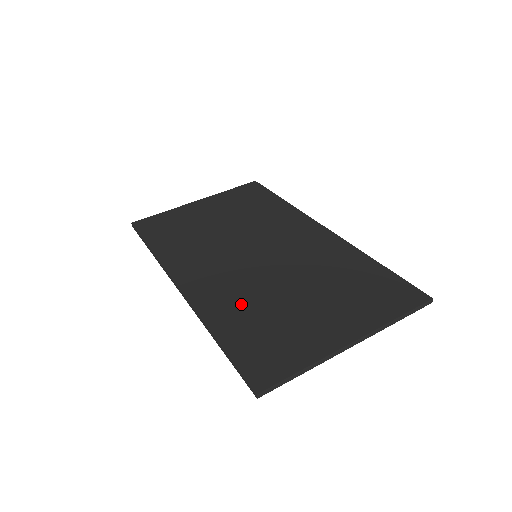
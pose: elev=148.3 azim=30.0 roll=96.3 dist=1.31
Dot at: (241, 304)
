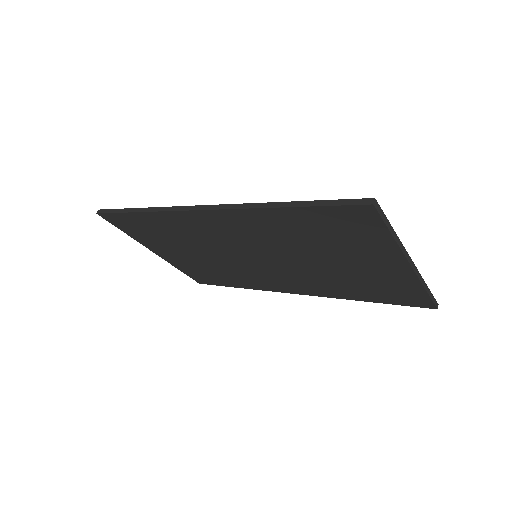
Dot at: occluded
